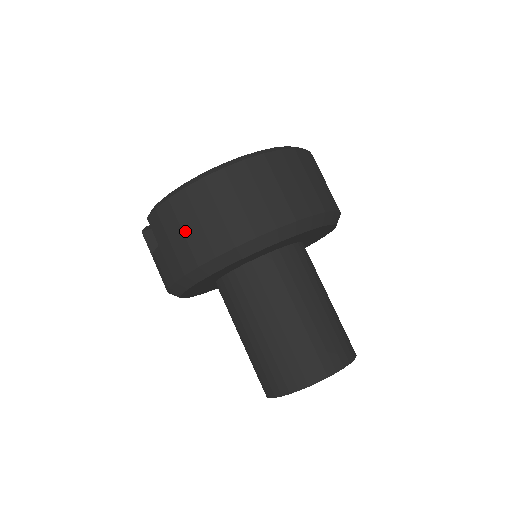
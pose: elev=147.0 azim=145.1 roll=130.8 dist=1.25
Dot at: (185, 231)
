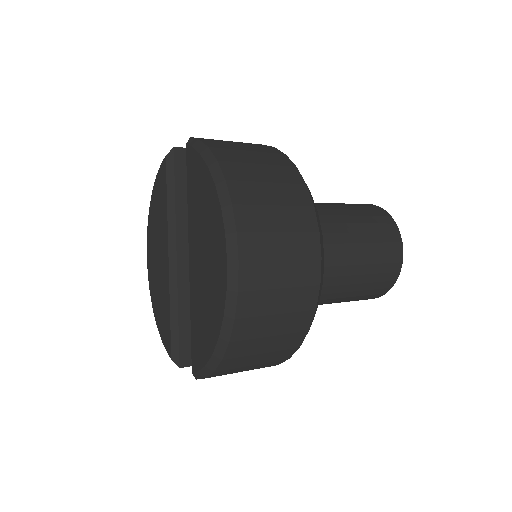
Dot at: (254, 364)
